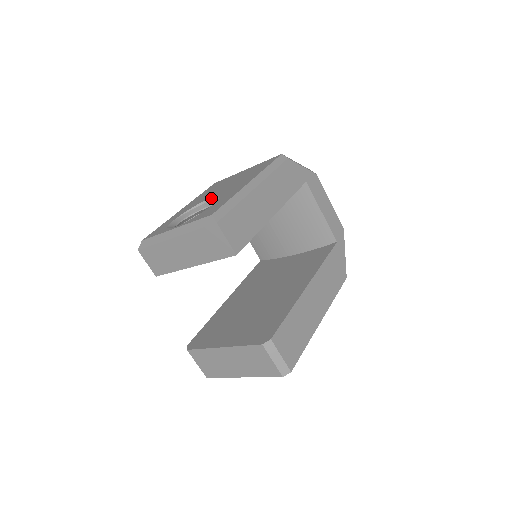
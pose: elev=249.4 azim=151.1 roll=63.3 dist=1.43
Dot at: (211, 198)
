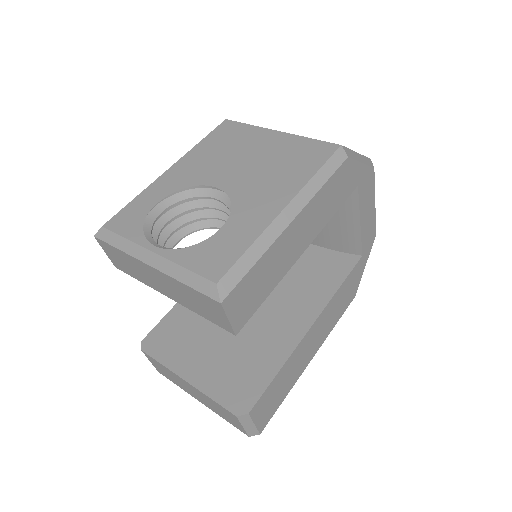
Dot at: (218, 187)
